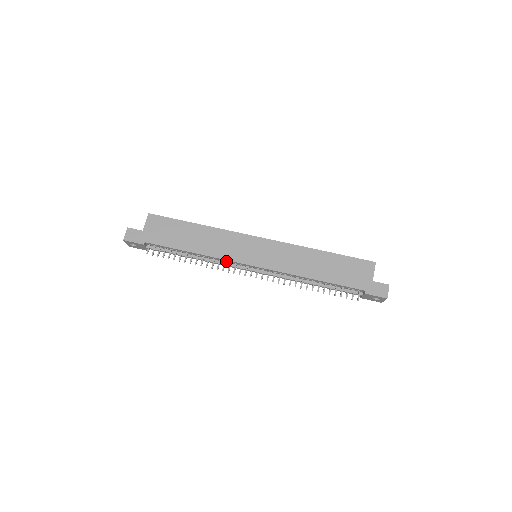
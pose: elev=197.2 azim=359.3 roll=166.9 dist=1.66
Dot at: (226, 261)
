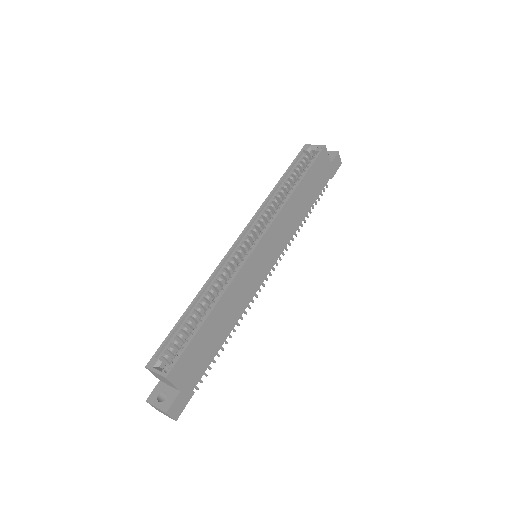
Dot at: occluded
